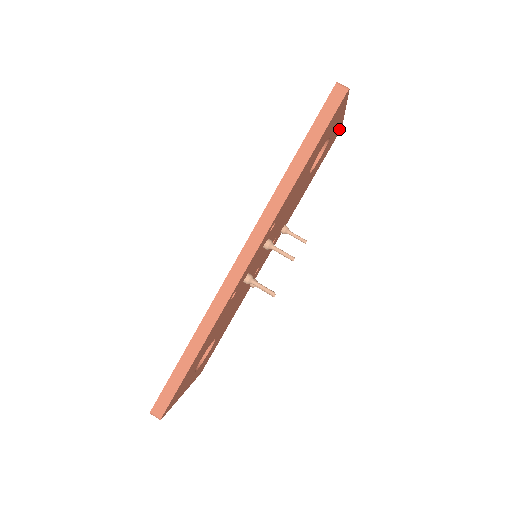
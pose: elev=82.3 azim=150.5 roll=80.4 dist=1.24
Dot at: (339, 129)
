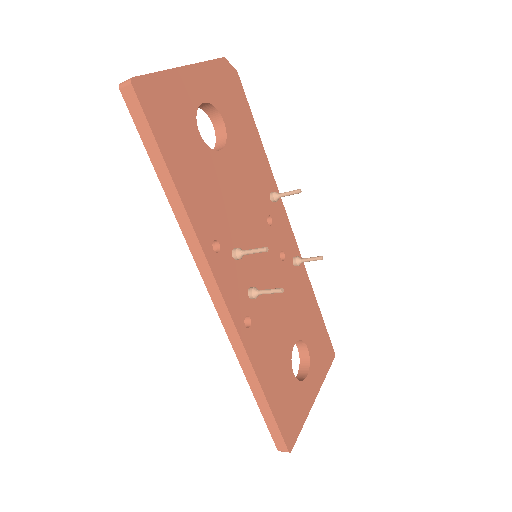
Dot at: (224, 66)
